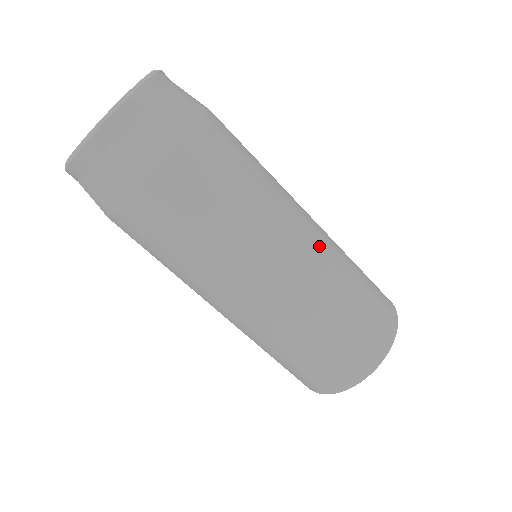
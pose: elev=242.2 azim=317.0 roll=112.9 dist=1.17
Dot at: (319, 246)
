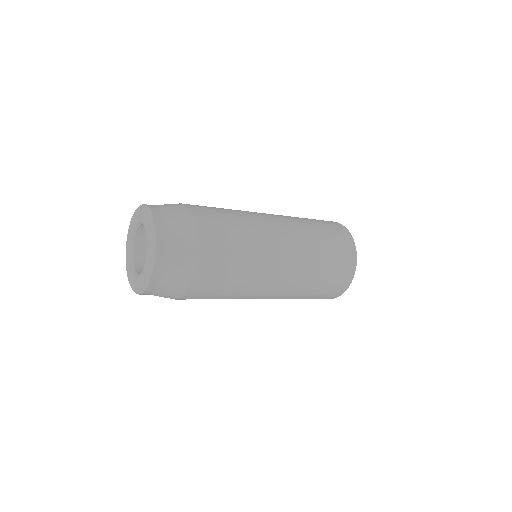
Dot at: (290, 274)
